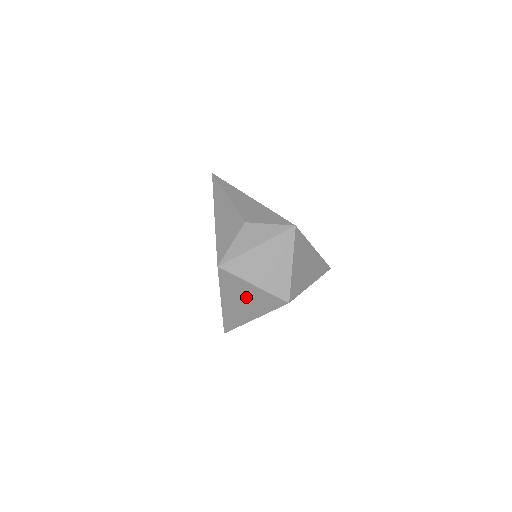
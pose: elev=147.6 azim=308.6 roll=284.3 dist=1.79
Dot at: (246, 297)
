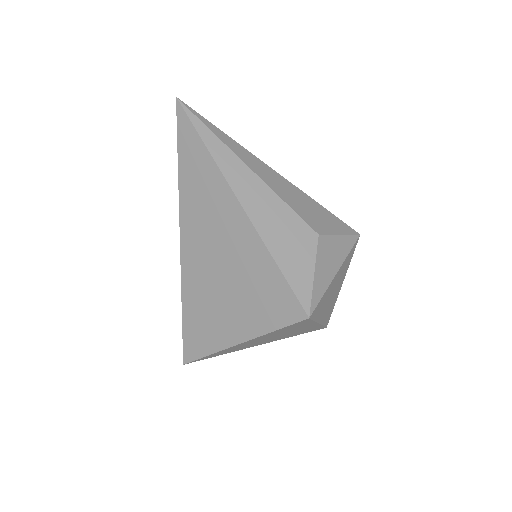
Dot at: (286, 333)
